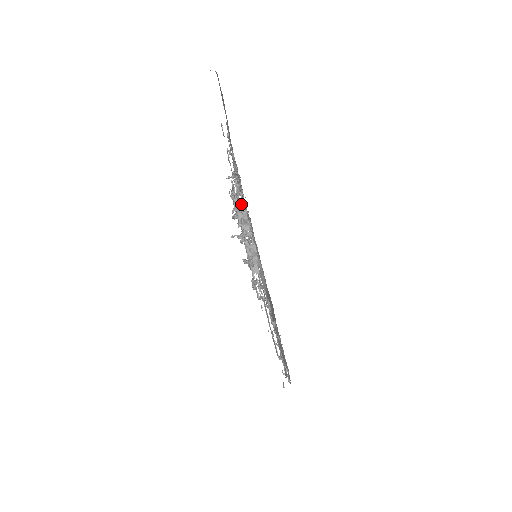
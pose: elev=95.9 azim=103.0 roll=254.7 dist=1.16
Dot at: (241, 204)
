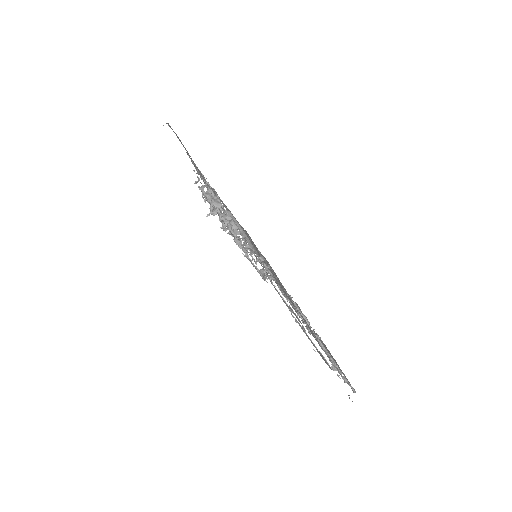
Dot at: occluded
